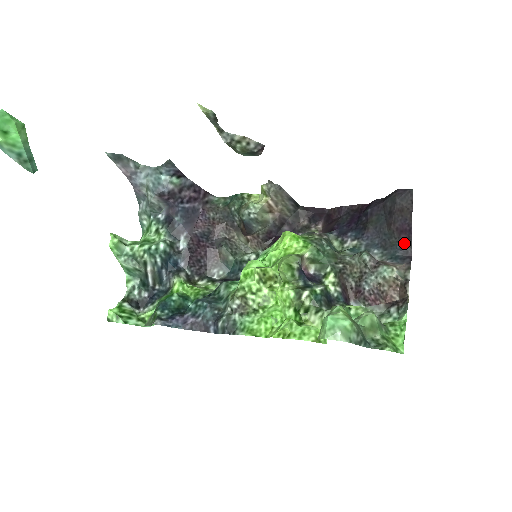
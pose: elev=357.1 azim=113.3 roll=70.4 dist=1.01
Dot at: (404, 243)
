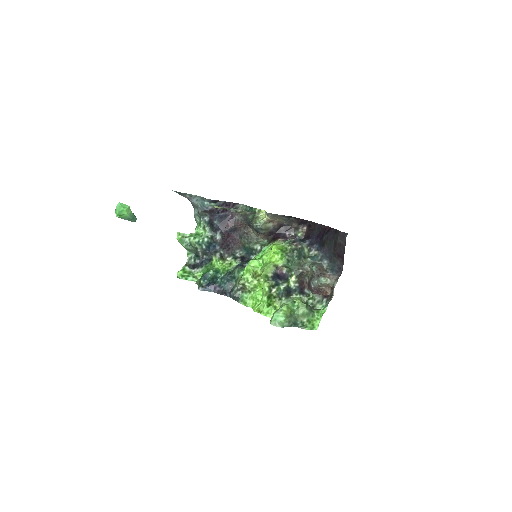
Dot at: (340, 262)
